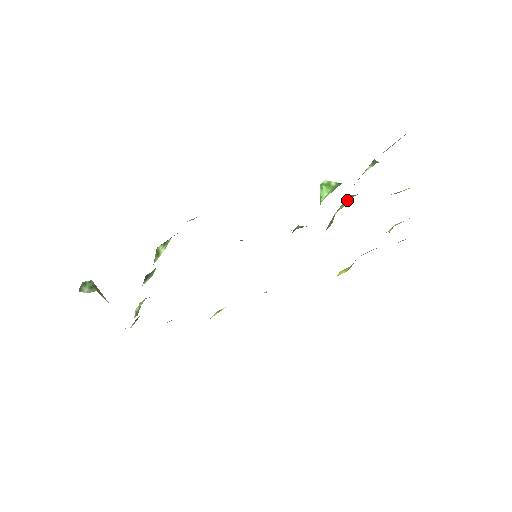
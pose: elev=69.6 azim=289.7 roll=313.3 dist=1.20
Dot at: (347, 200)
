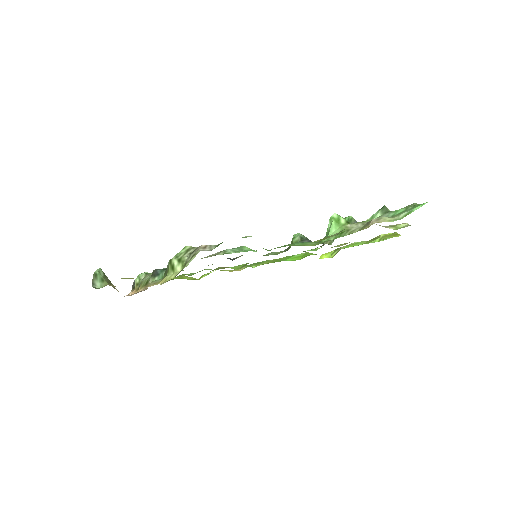
Dot at: (348, 221)
